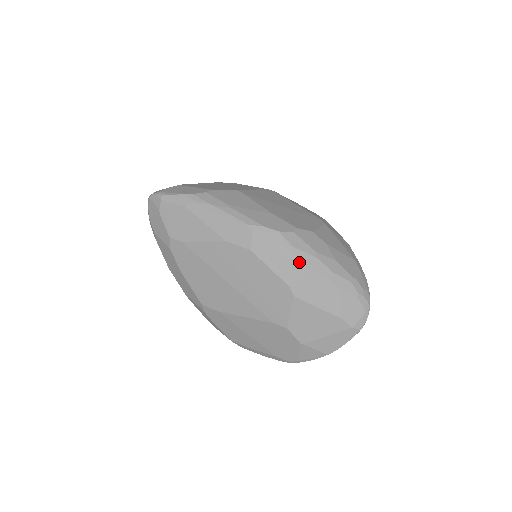
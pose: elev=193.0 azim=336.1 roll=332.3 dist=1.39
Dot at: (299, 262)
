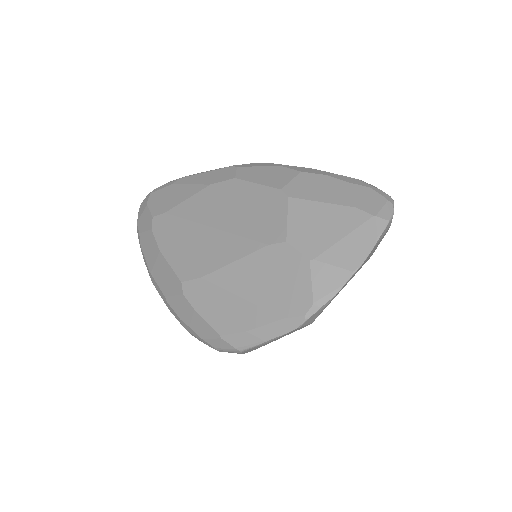
Dot at: (290, 170)
